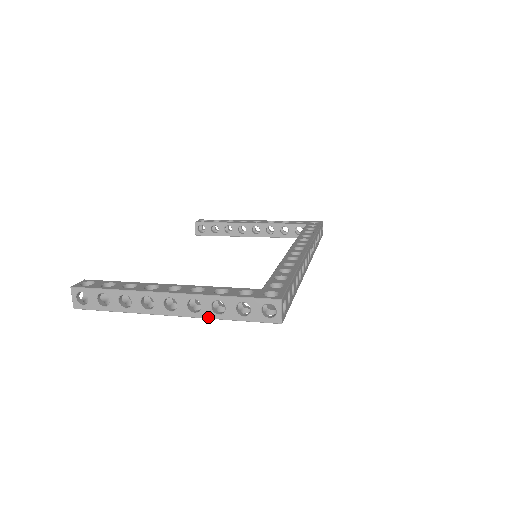
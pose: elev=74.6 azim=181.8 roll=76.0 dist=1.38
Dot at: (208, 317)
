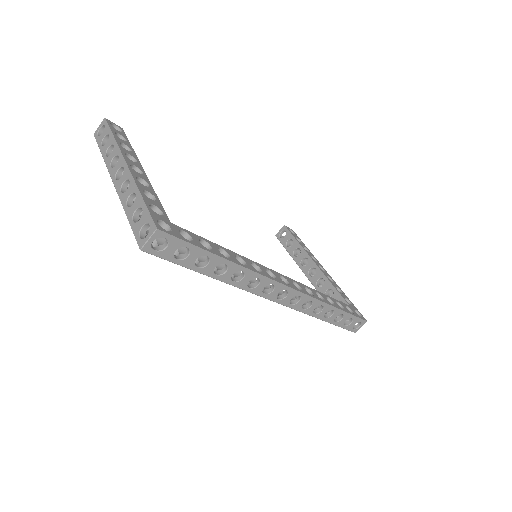
Dot at: (122, 202)
